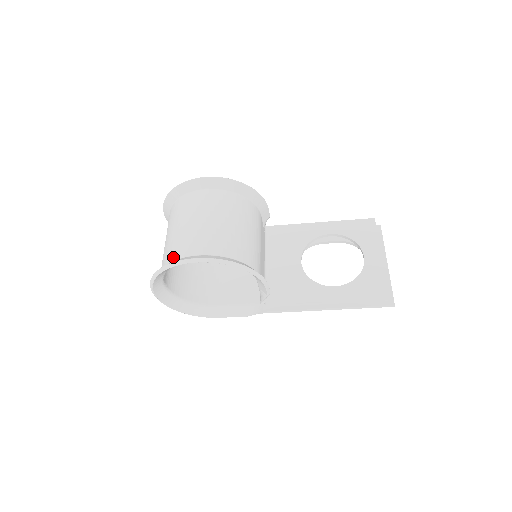
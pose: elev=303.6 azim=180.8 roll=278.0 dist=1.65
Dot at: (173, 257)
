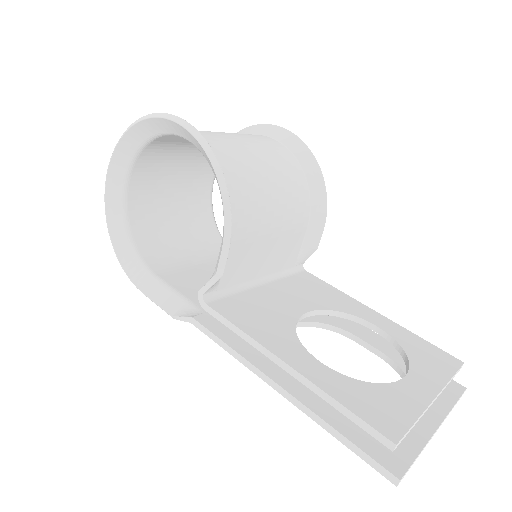
Dot at: occluded
